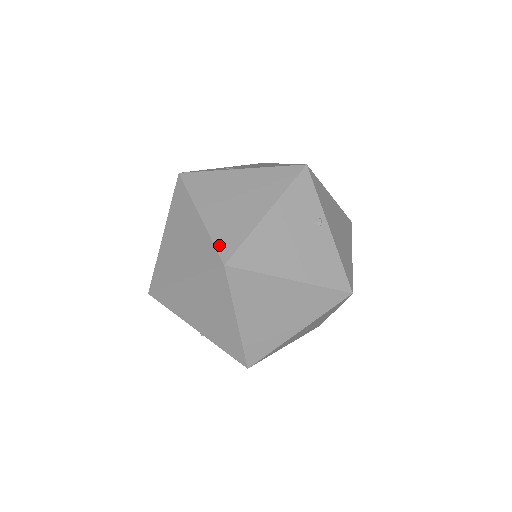
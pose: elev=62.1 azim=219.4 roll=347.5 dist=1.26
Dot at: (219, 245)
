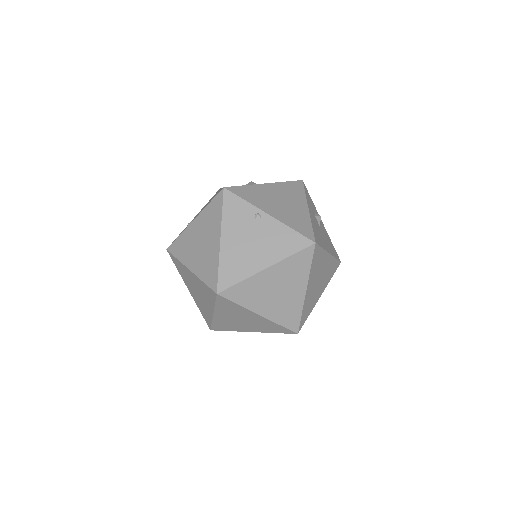
Dot at: (208, 283)
